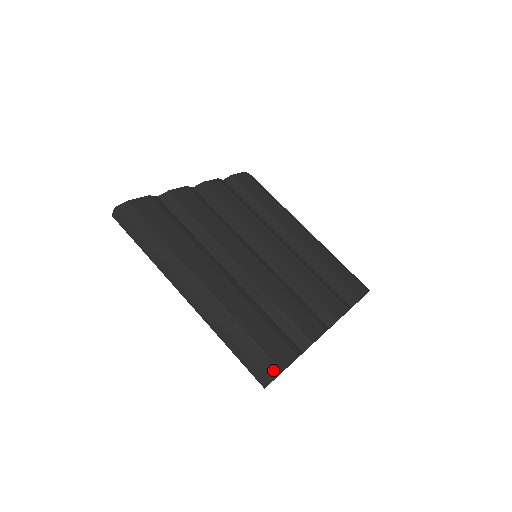
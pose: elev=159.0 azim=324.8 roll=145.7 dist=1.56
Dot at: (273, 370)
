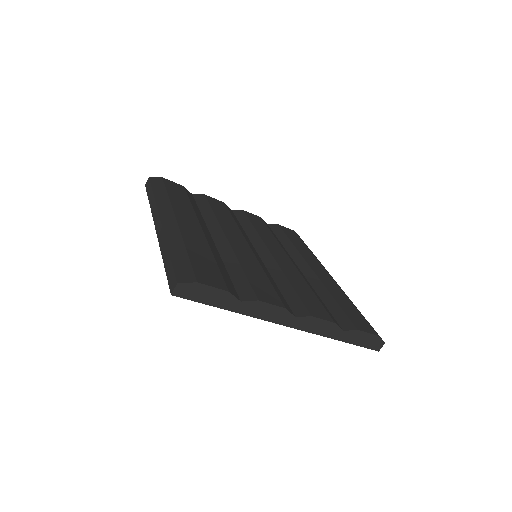
Dot at: (188, 278)
